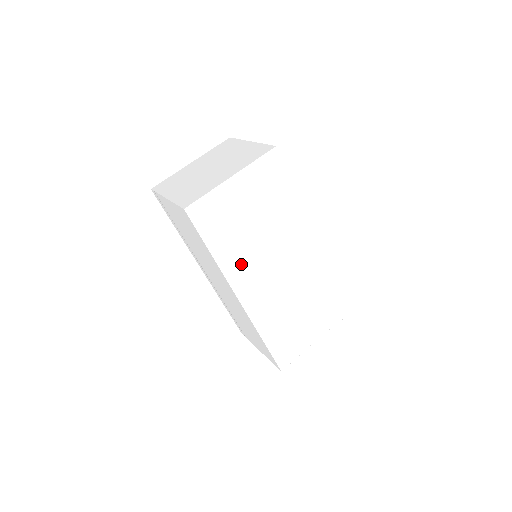
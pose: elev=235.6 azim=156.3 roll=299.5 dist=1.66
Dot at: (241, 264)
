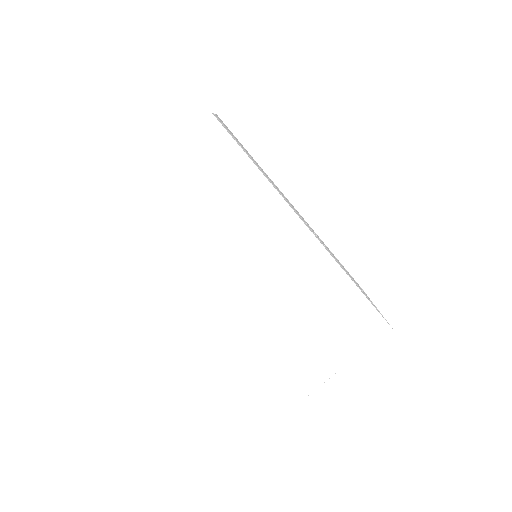
Dot at: (200, 269)
